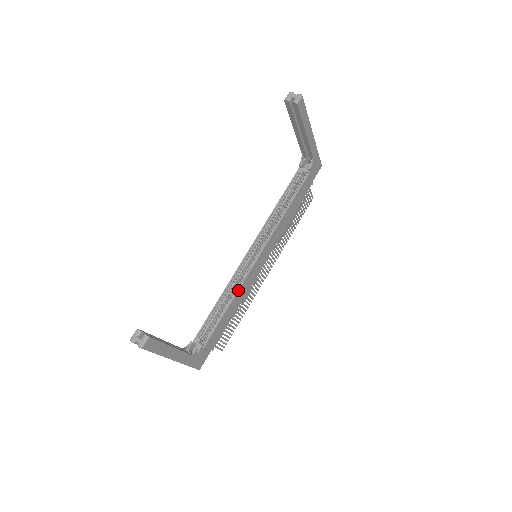
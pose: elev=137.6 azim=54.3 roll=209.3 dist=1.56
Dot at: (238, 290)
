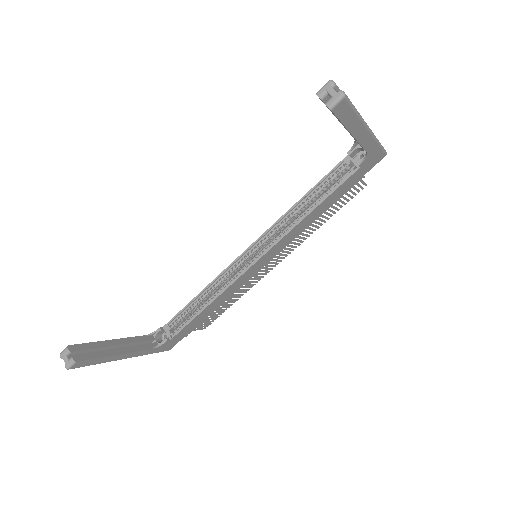
Dot at: (221, 293)
